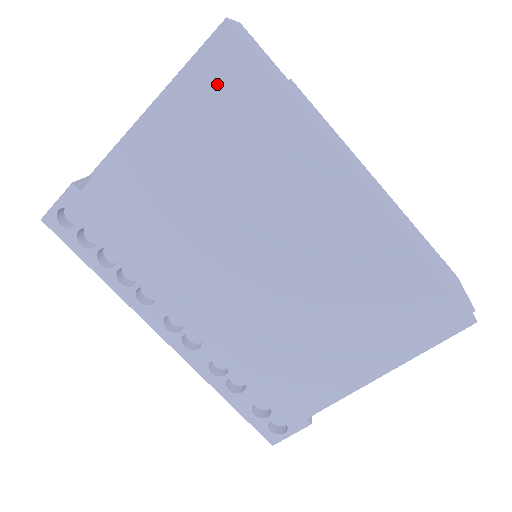
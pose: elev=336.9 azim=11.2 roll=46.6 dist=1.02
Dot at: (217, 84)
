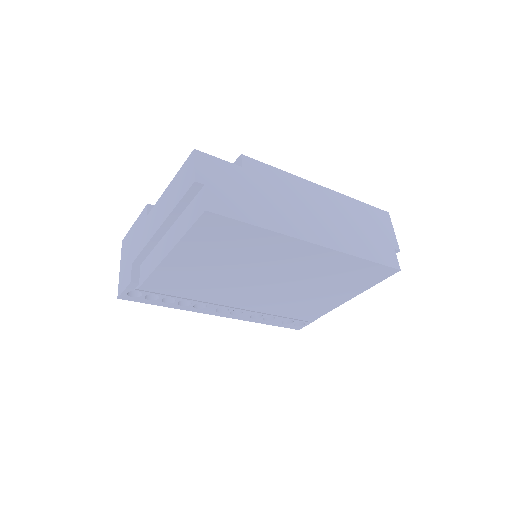
Dot at: (210, 232)
